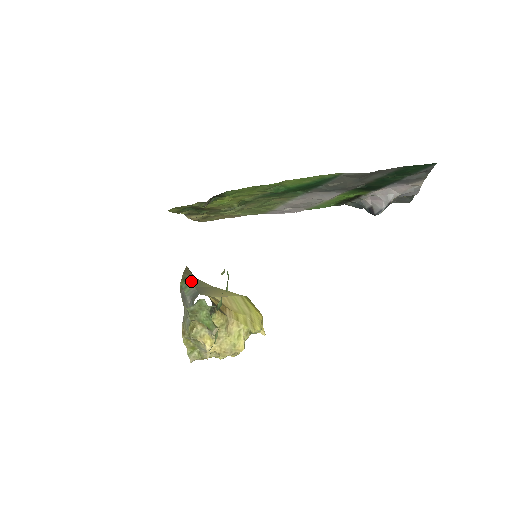
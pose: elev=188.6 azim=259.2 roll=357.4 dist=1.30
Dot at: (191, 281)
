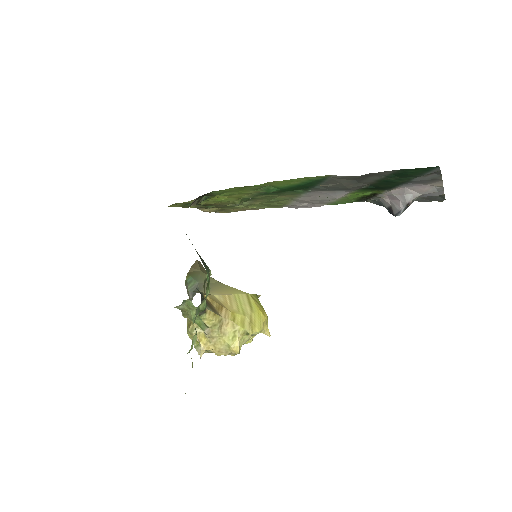
Dot at: (197, 276)
